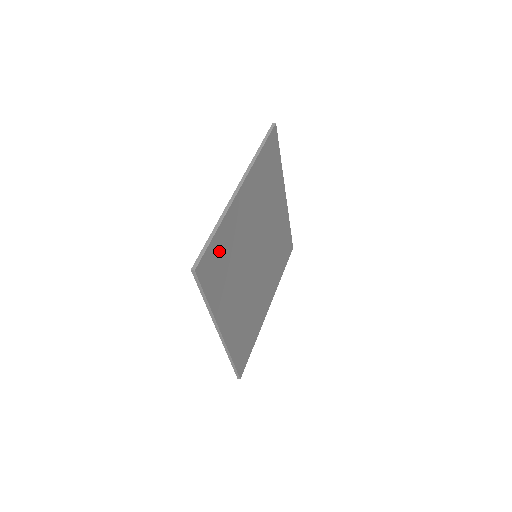
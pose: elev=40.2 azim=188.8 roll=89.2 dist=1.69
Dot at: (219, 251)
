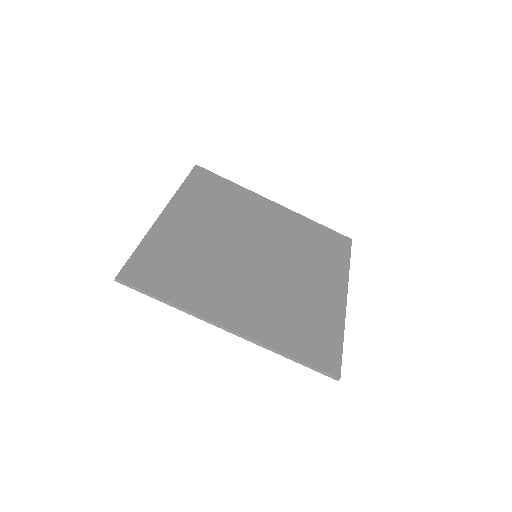
Dot at: (158, 259)
